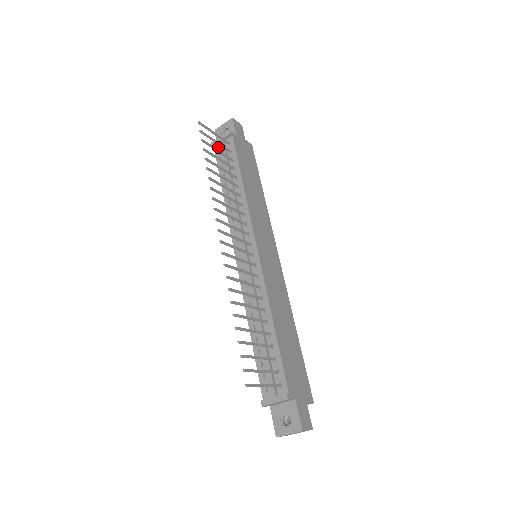
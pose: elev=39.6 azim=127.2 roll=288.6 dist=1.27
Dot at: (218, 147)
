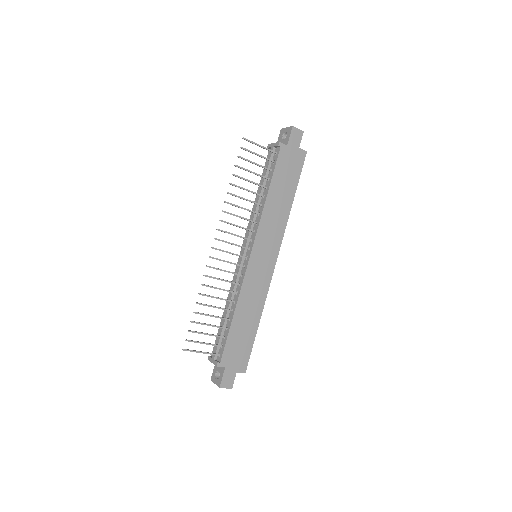
Dot at: occluded
